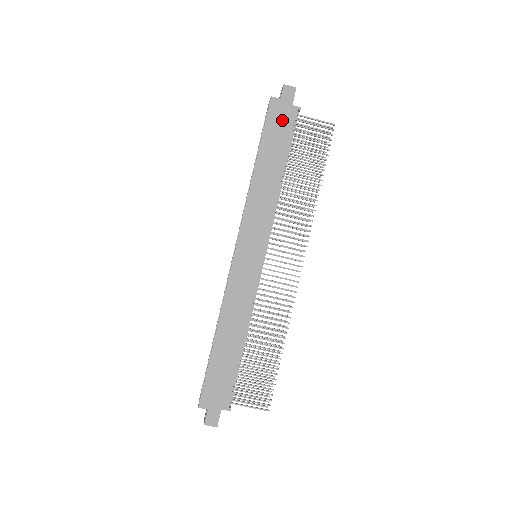
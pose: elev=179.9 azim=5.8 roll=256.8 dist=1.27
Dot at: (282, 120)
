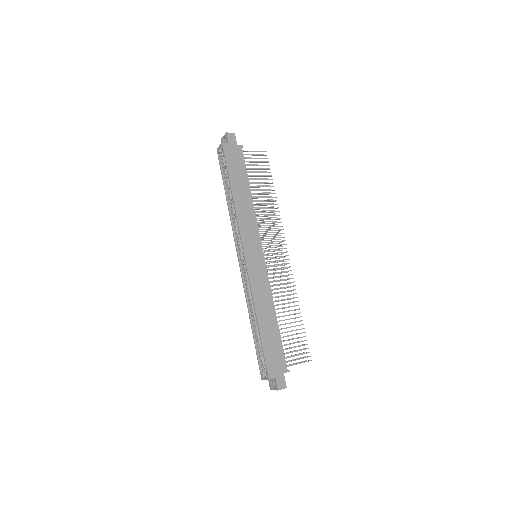
Dot at: (235, 157)
